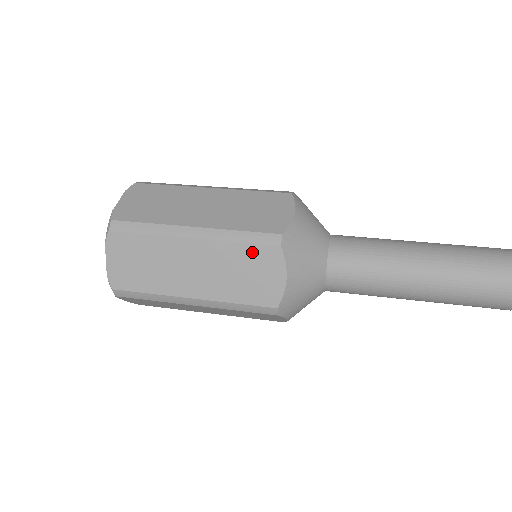
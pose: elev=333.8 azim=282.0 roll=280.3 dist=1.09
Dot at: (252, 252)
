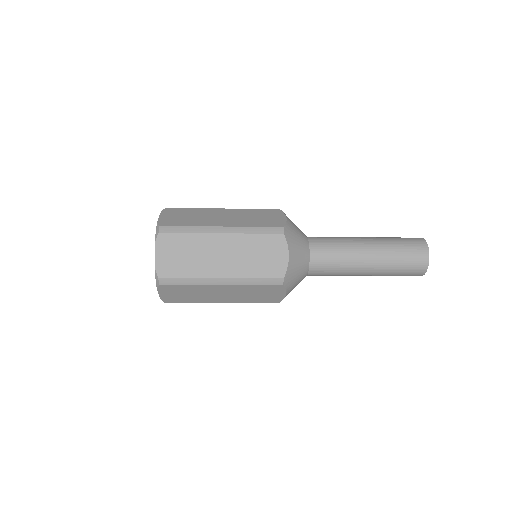
Dot at: (263, 211)
